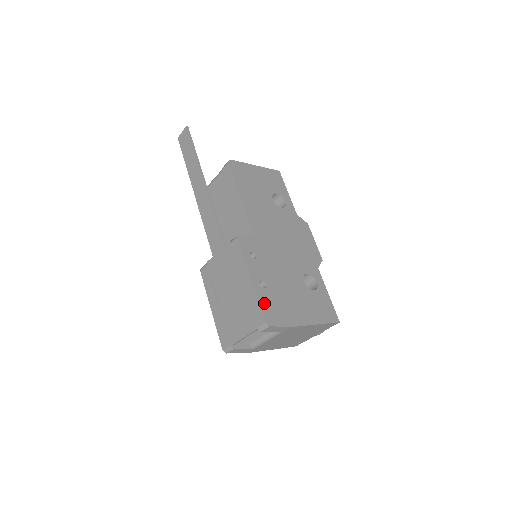
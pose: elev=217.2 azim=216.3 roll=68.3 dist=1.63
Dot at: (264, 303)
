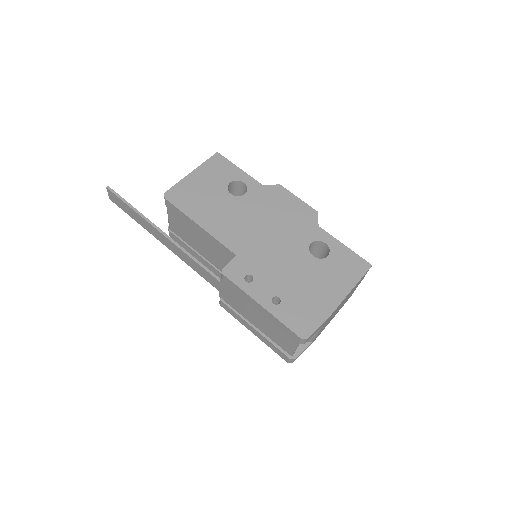
Dot at: (288, 319)
